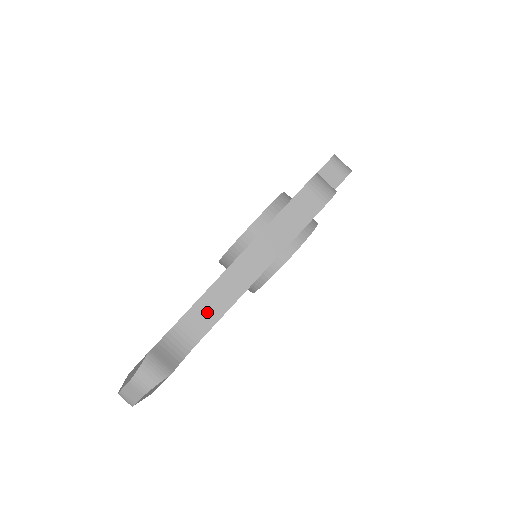
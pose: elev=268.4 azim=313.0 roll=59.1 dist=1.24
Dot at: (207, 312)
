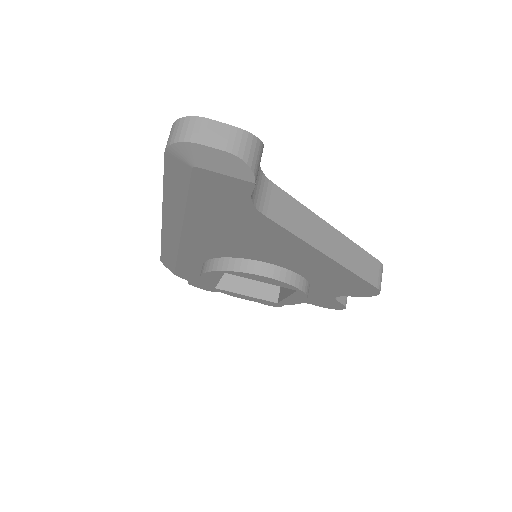
Dot at: (285, 210)
